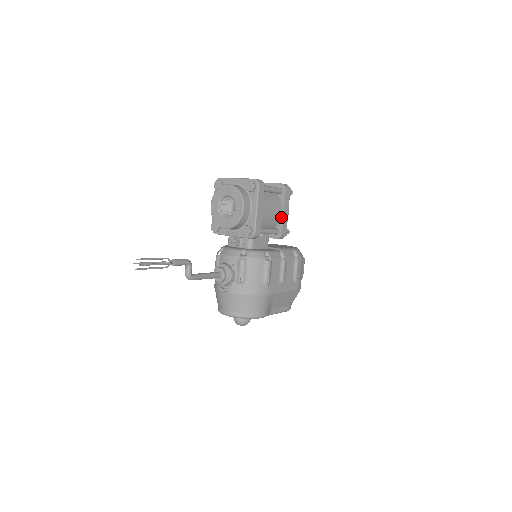
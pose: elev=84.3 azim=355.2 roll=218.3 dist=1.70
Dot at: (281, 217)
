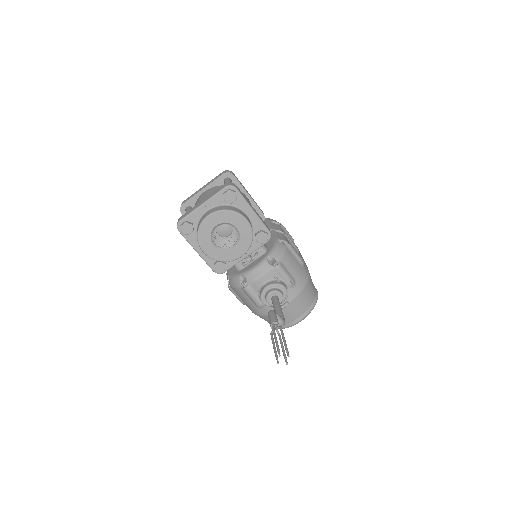
Dot at: (250, 202)
